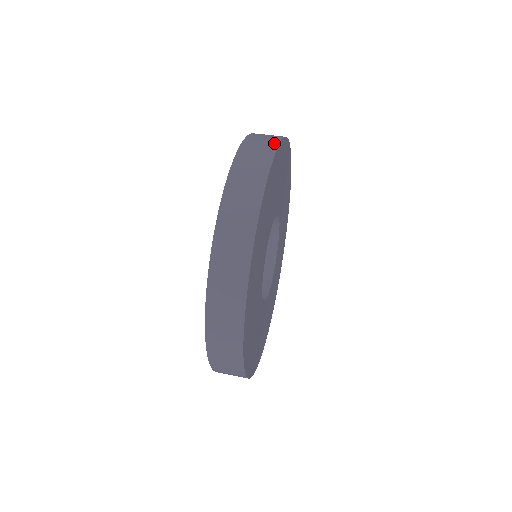
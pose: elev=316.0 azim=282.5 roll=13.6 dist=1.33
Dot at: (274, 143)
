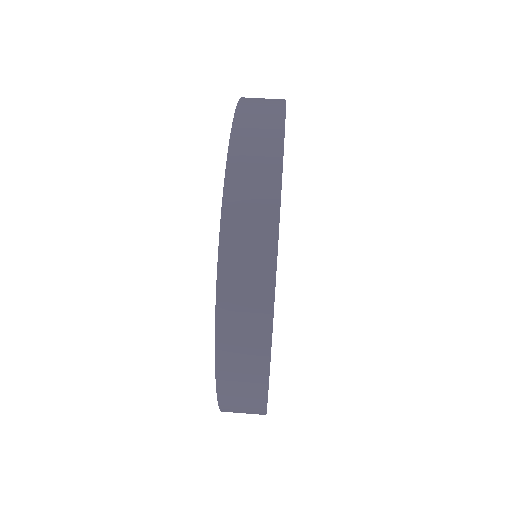
Dot at: occluded
